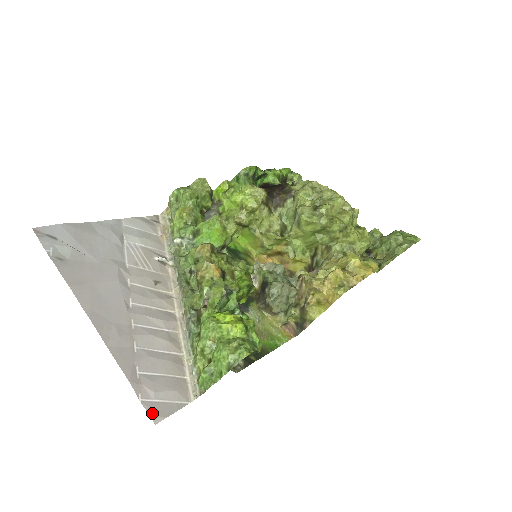
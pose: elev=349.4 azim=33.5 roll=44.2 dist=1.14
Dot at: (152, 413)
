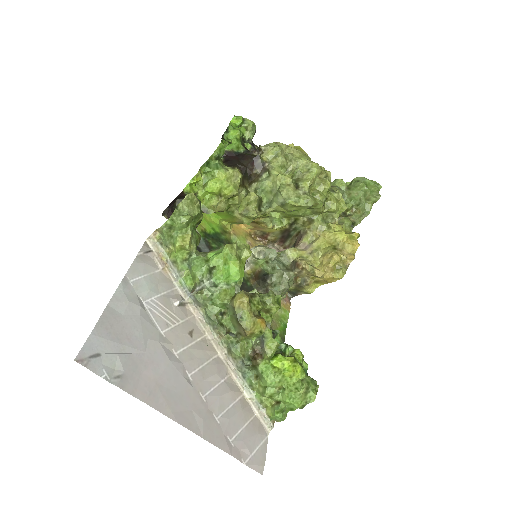
Dot at: (256, 468)
